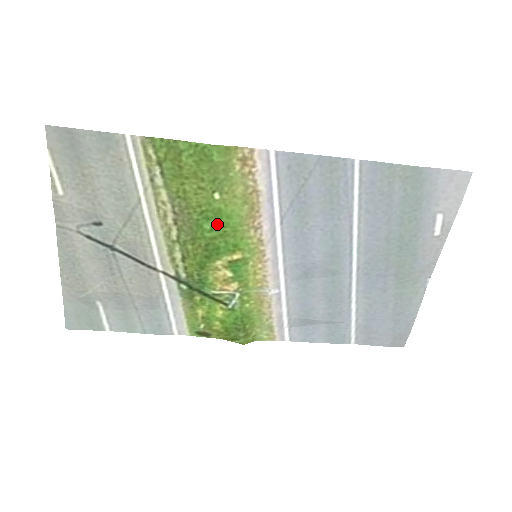
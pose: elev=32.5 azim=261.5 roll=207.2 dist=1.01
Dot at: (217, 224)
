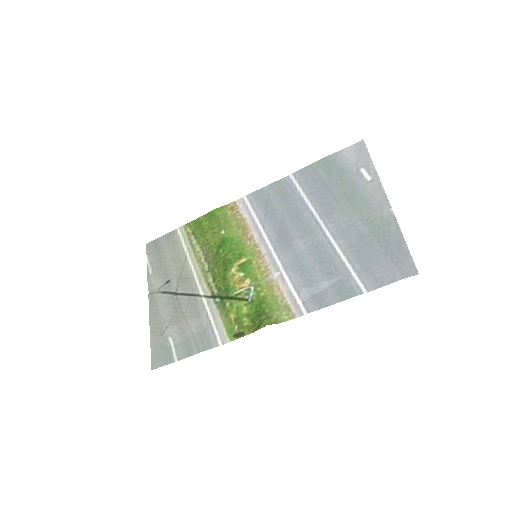
Dot at: (226, 246)
